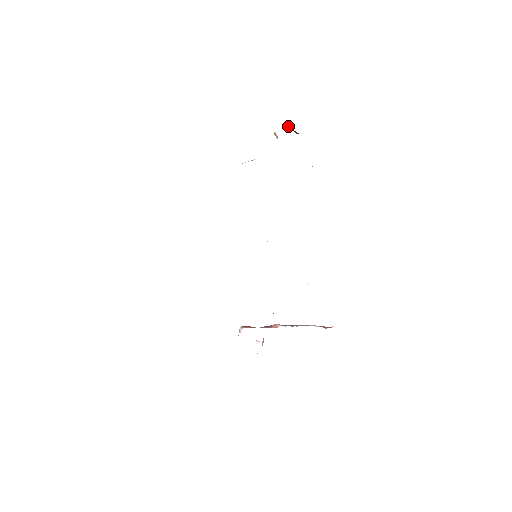
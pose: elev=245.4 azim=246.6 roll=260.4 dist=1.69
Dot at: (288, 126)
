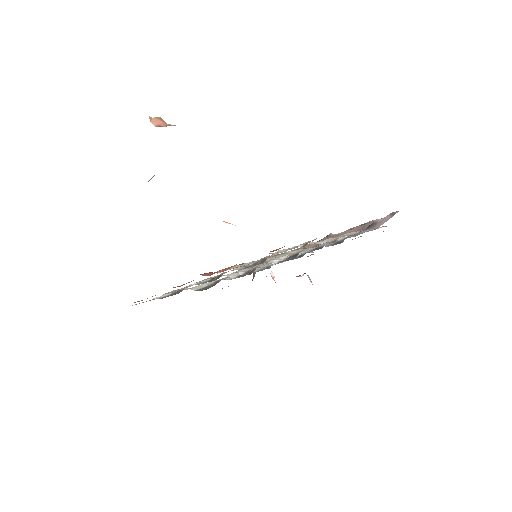
Dot at: occluded
